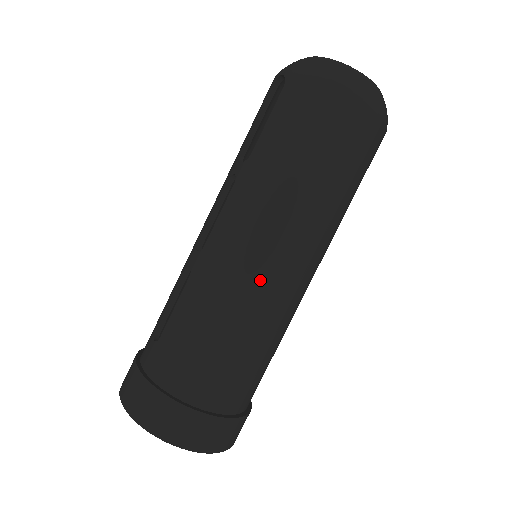
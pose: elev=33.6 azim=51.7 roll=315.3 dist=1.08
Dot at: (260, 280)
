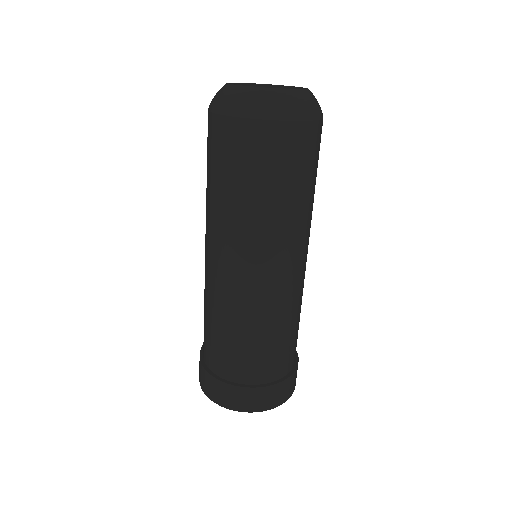
Dot at: (237, 286)
